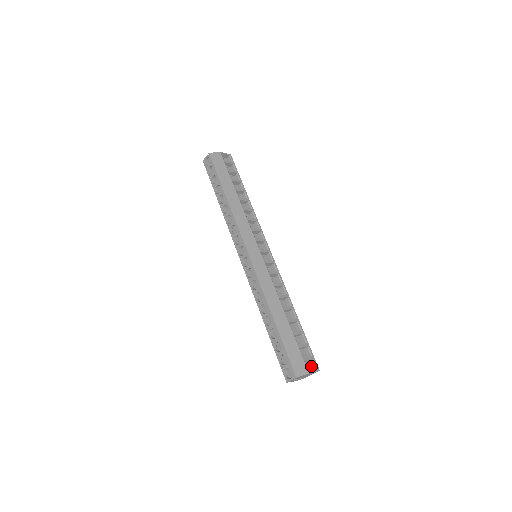
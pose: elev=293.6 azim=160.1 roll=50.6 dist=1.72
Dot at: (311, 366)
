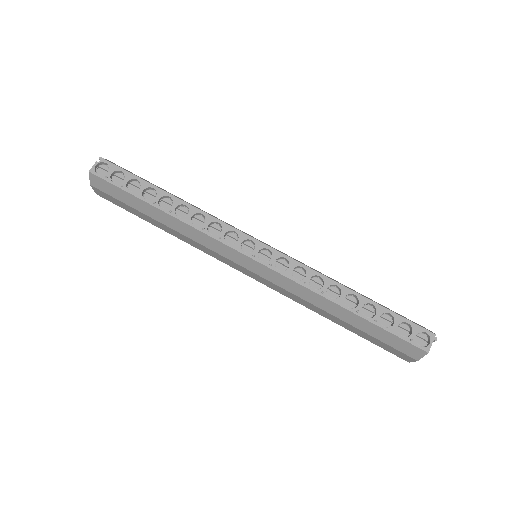
Dot at: occluded
